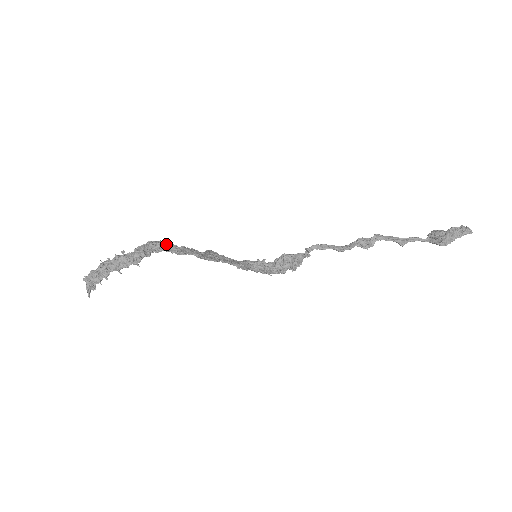
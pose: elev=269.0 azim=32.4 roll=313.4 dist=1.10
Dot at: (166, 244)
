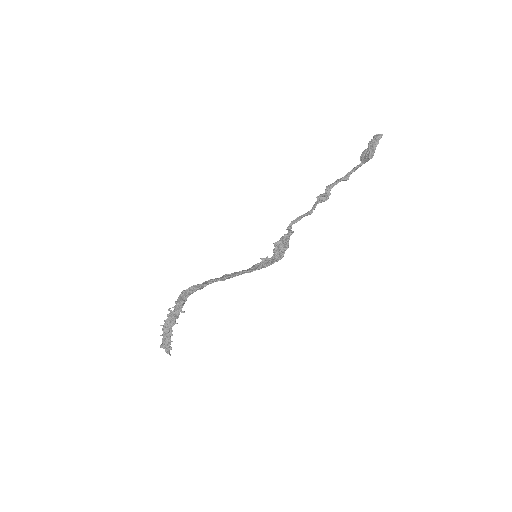
Dot at: (192, 287)
